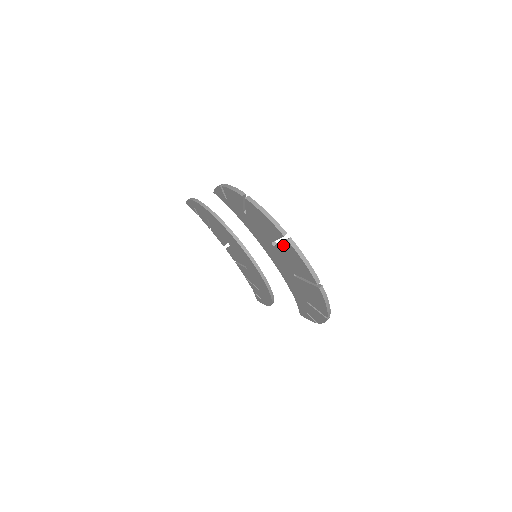
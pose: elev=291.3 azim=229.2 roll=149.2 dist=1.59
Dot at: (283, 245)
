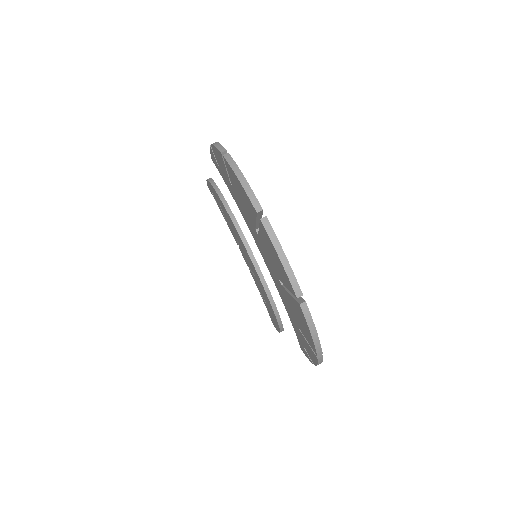
Dot at: (261, 230)
